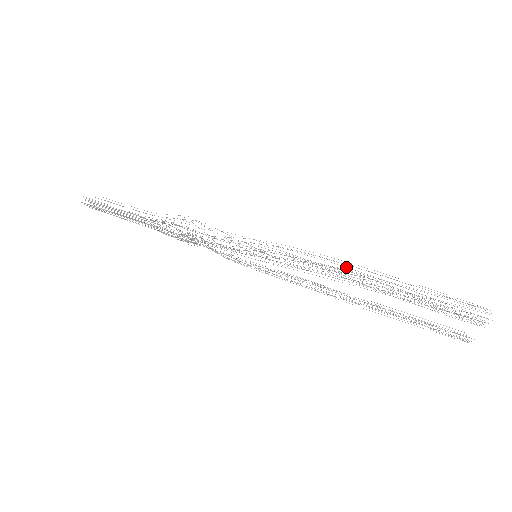
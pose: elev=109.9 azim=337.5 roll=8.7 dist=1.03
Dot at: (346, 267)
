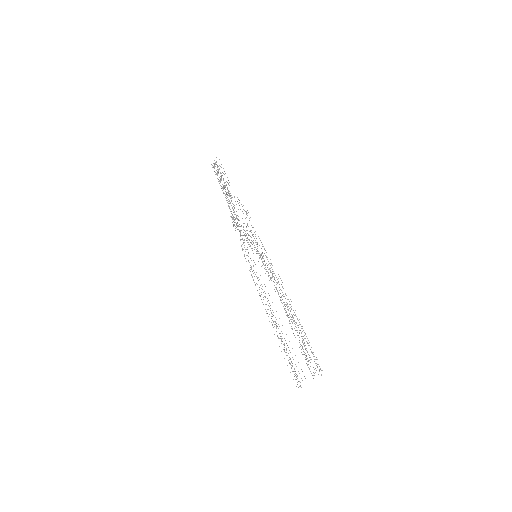
Dot at: occluded
